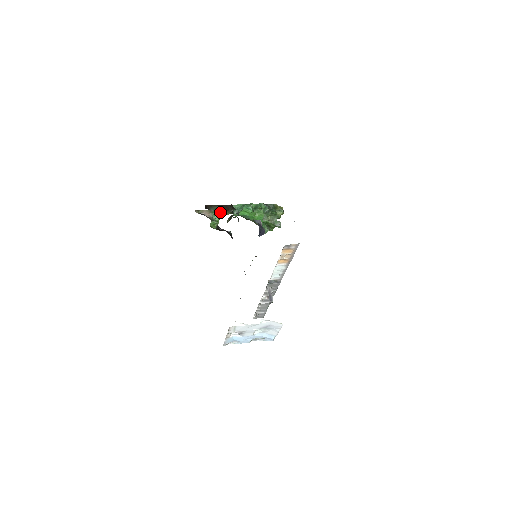
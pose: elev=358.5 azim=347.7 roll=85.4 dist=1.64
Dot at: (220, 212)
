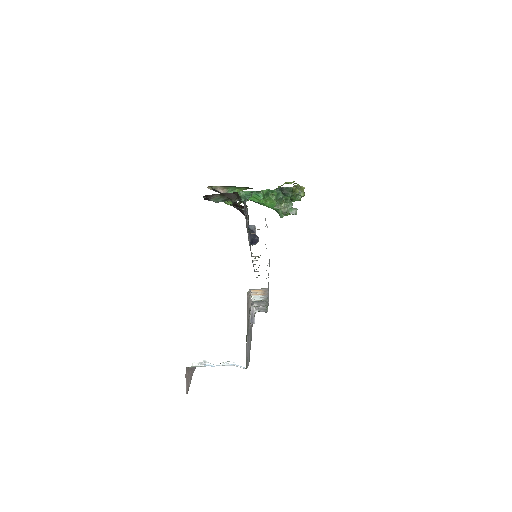
Dot at: (236, 188)
